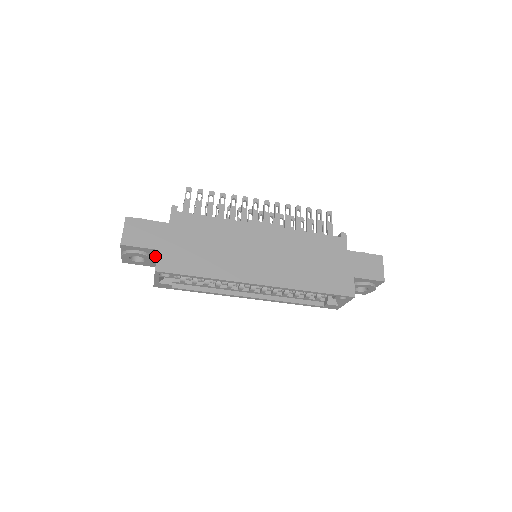
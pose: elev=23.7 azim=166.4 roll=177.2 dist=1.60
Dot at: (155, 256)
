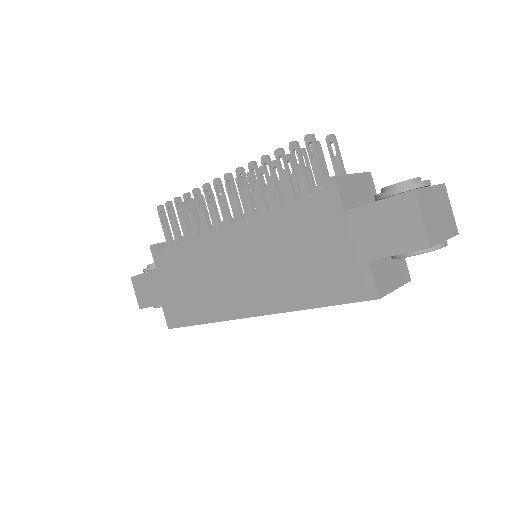
Dot at: occluded
